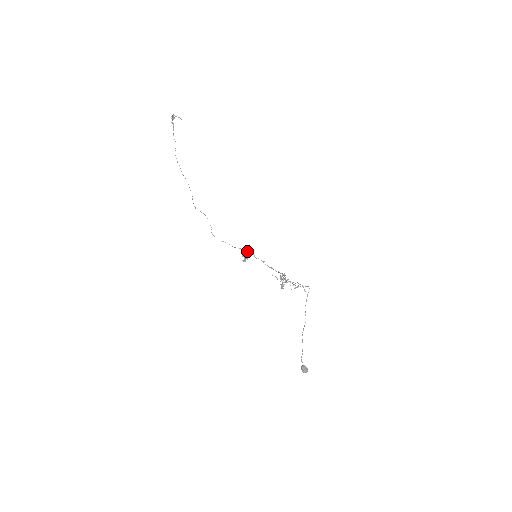
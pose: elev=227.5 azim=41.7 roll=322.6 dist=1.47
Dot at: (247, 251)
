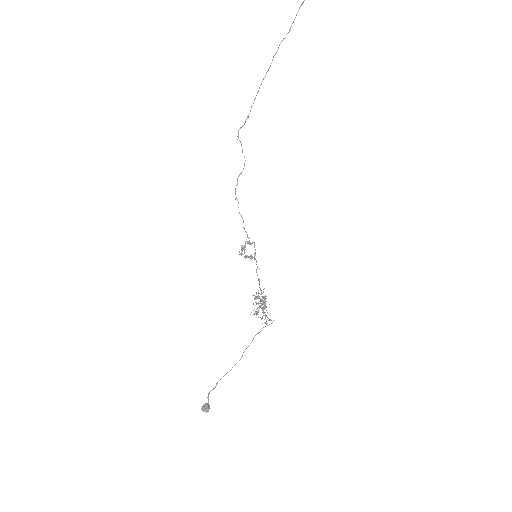
Dot at: (252, 243)
